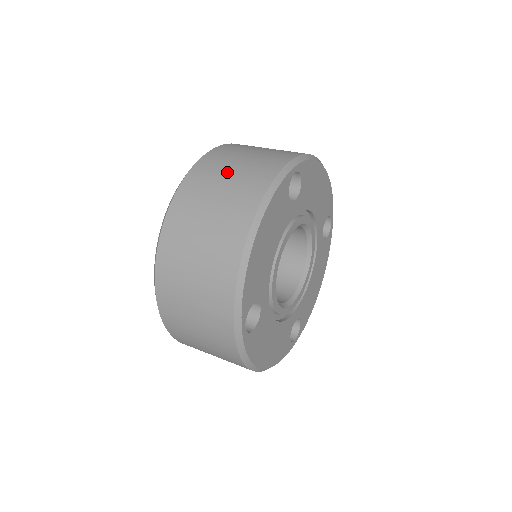
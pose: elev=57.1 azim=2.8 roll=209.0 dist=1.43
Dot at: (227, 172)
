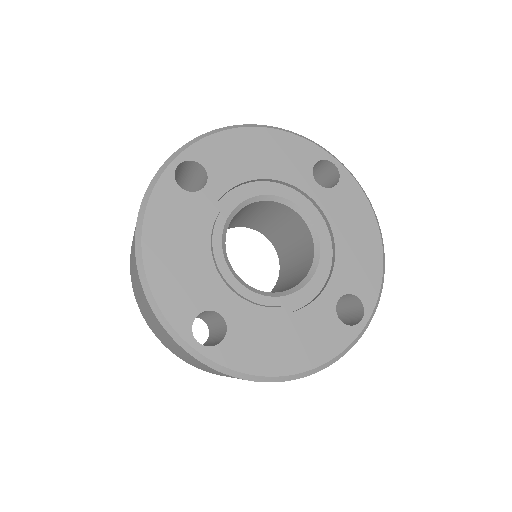
Dot at: occluded
